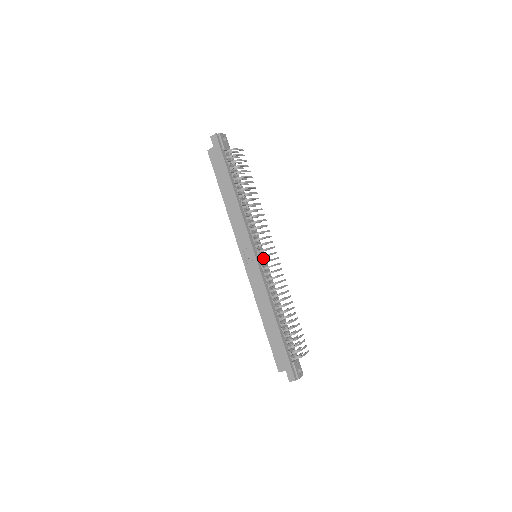
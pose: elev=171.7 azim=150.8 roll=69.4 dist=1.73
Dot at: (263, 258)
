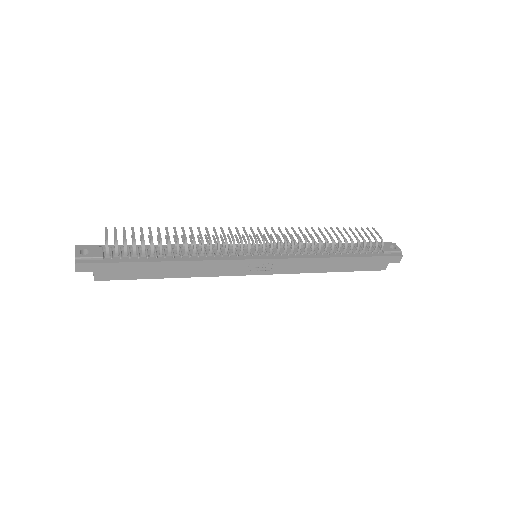
Dot at: (261, 248)
